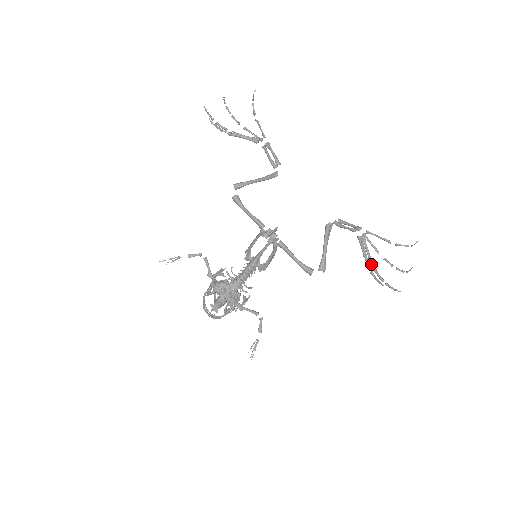
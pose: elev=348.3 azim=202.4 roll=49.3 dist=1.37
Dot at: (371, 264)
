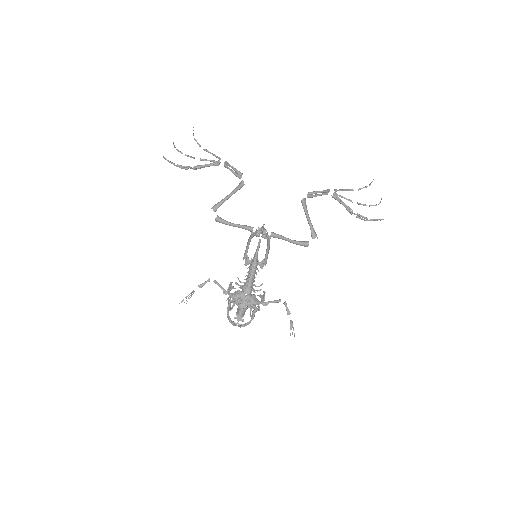
Dot at: occluded
